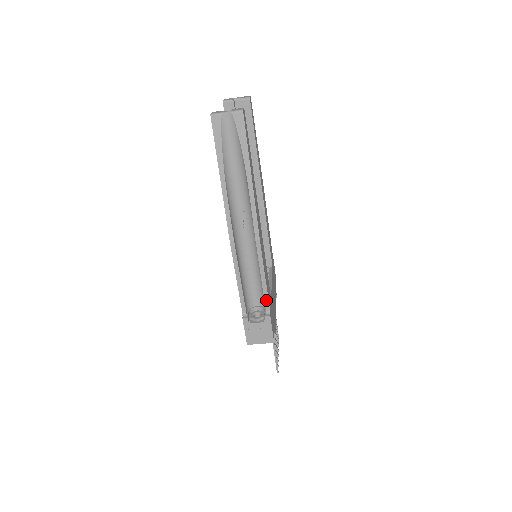
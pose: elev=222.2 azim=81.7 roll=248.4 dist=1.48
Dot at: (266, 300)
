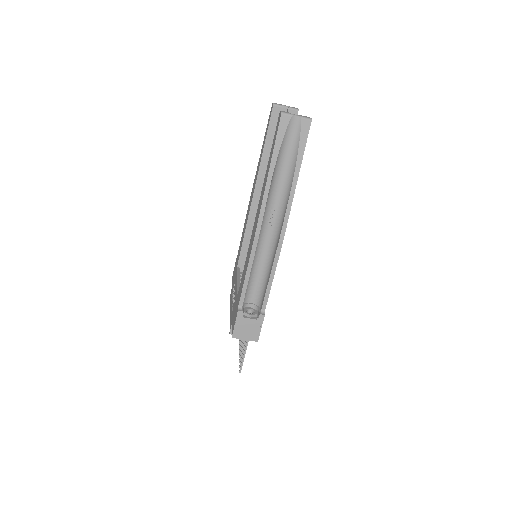
Dot at: (266, 299)
